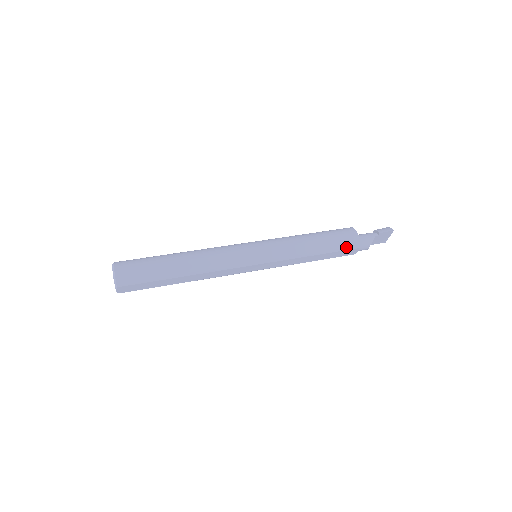
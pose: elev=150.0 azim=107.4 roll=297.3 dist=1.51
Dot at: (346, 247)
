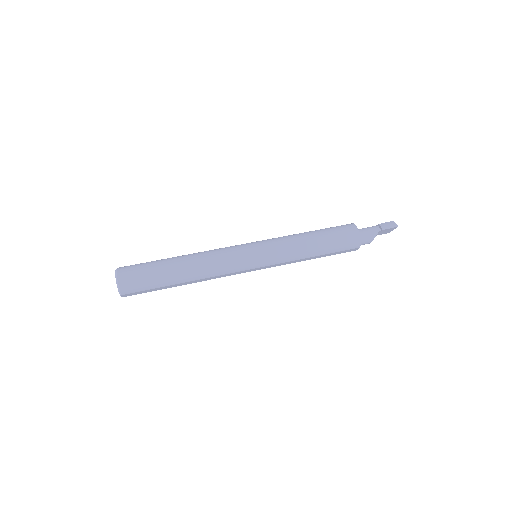
Dot at: (346, 248)
